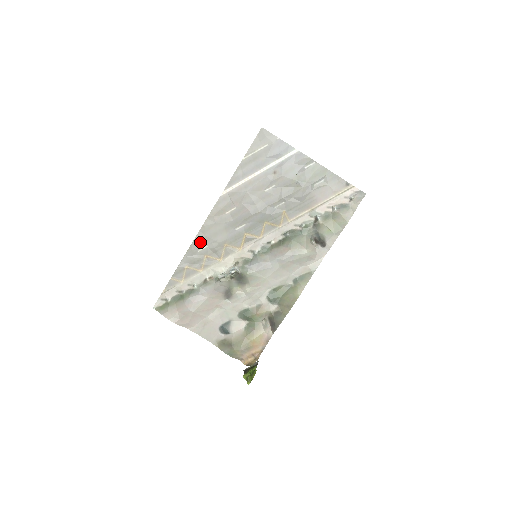
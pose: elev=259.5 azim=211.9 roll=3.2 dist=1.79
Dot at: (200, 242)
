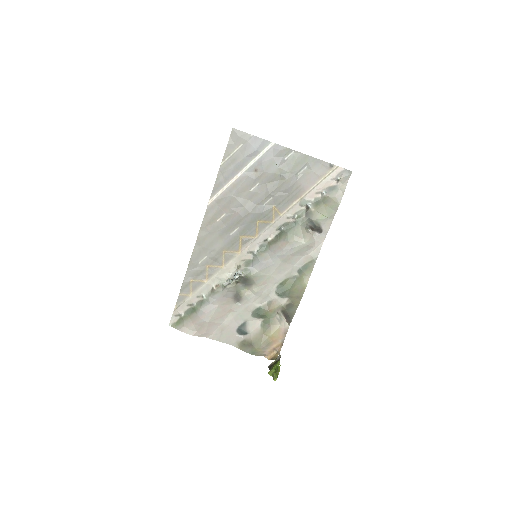
Dot at: (199, 254)
